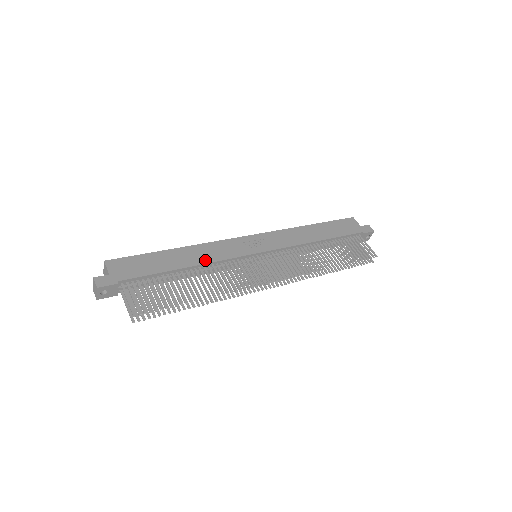
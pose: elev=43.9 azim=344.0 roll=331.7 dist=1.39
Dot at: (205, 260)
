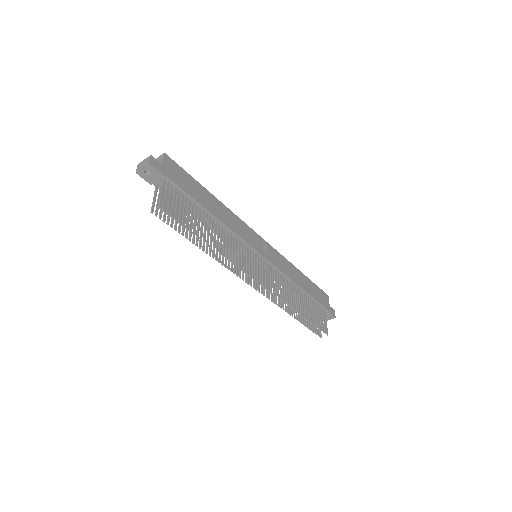
Dot at: (227, 223)
